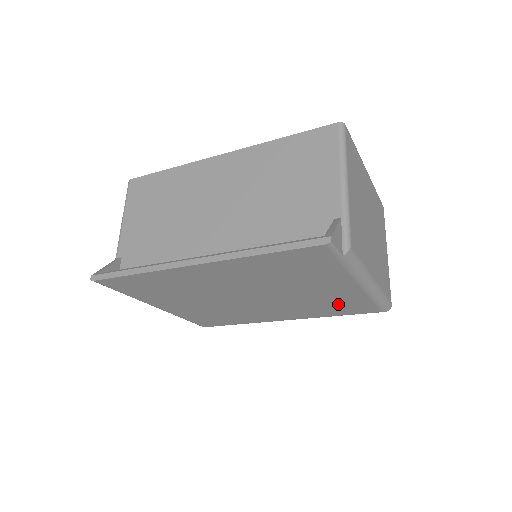
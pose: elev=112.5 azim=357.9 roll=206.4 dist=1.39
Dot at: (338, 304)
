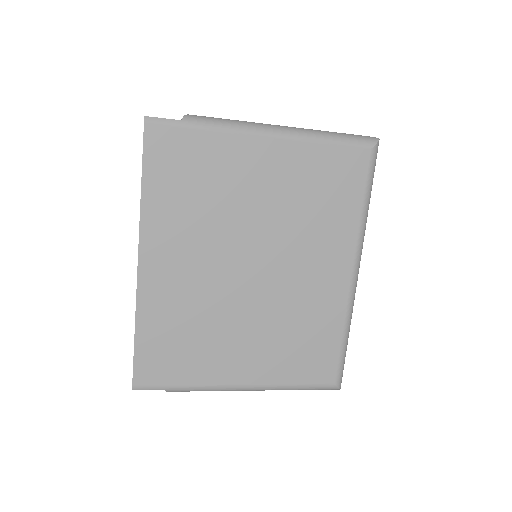
Dot at: (319, 185)
